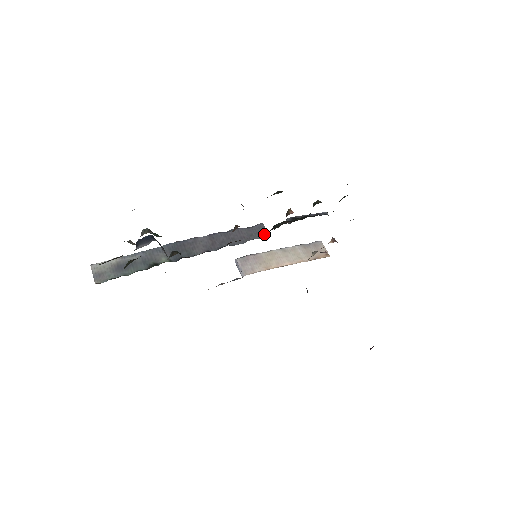
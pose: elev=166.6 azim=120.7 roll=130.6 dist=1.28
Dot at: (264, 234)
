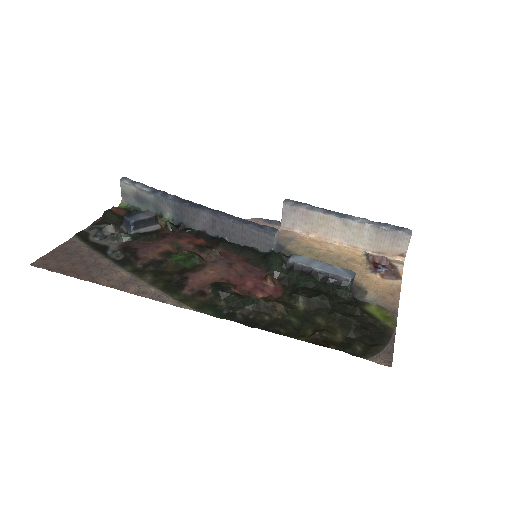
Dot at: (267, 248)
